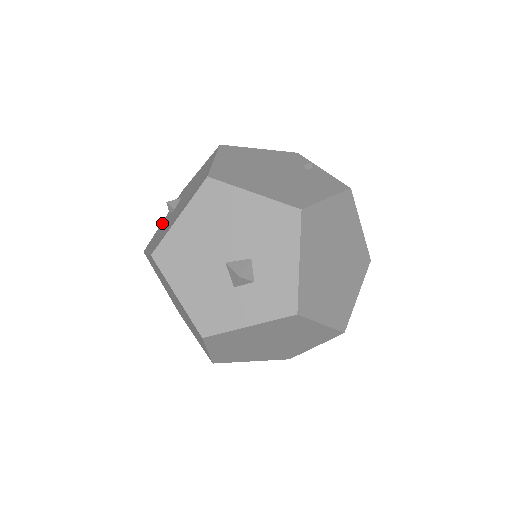
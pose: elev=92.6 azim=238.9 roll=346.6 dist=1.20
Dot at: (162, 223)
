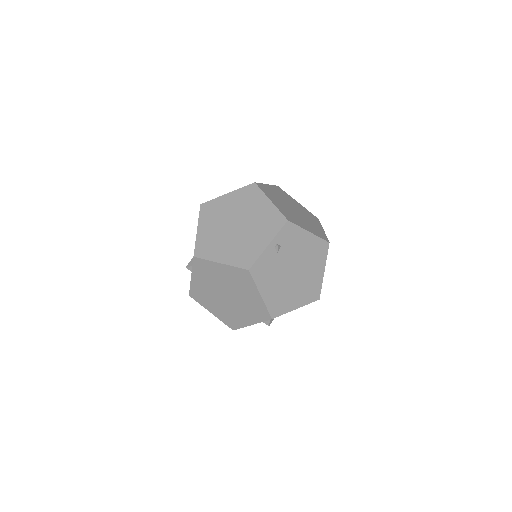
Dot at: occluded
